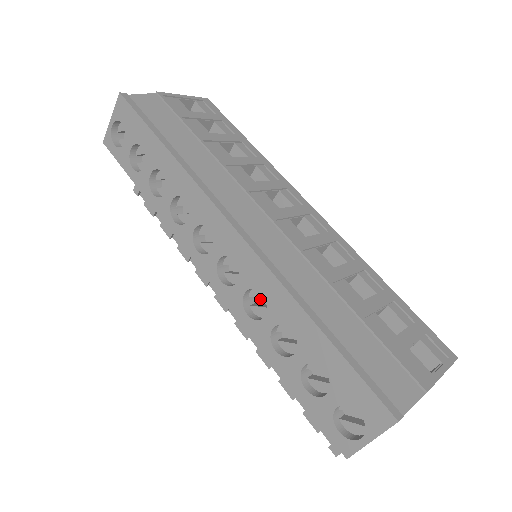
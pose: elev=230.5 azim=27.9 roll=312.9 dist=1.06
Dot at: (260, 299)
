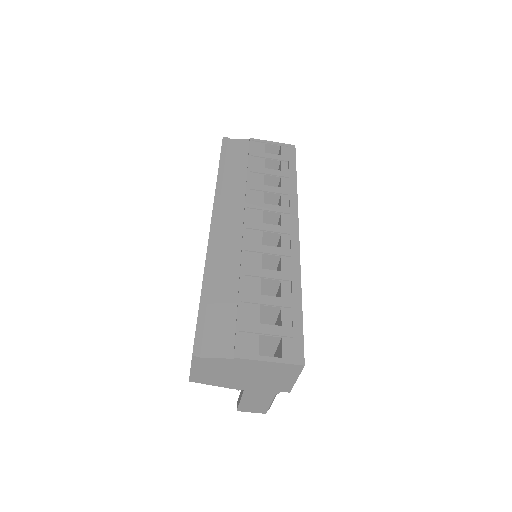
Dot at: occluded
